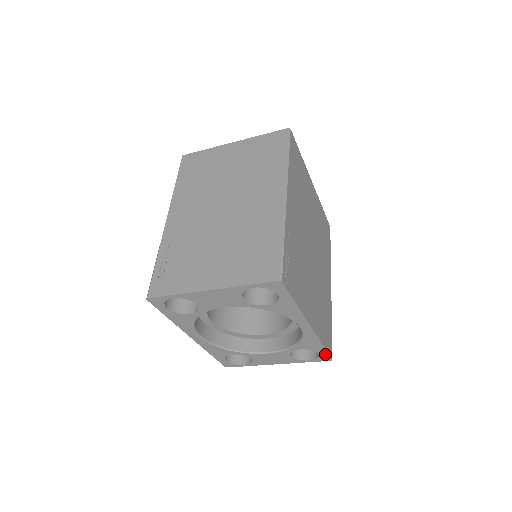
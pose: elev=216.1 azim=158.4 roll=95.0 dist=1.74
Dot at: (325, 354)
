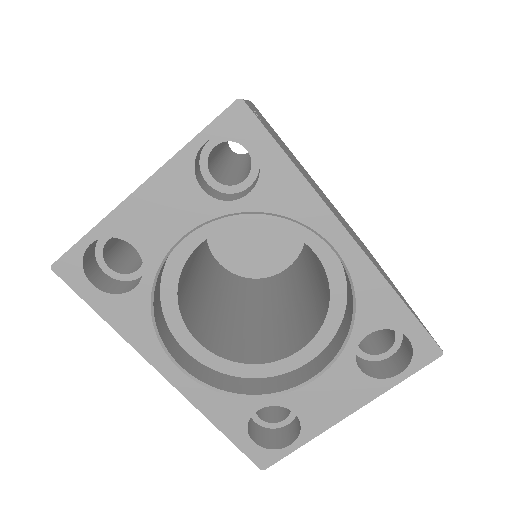
Dot at: (420, 334)
